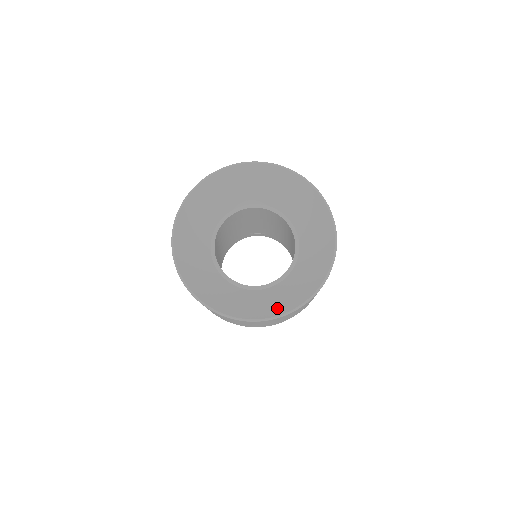
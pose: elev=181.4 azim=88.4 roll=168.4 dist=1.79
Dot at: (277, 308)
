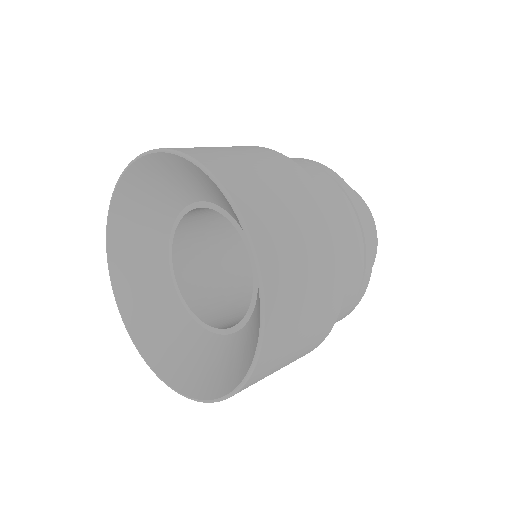
Dot at: (228, 379)
